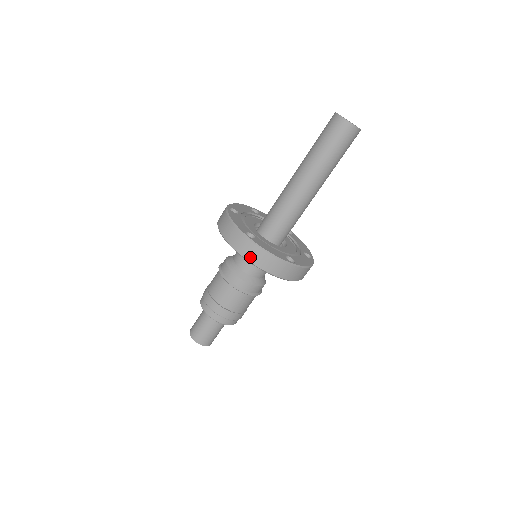
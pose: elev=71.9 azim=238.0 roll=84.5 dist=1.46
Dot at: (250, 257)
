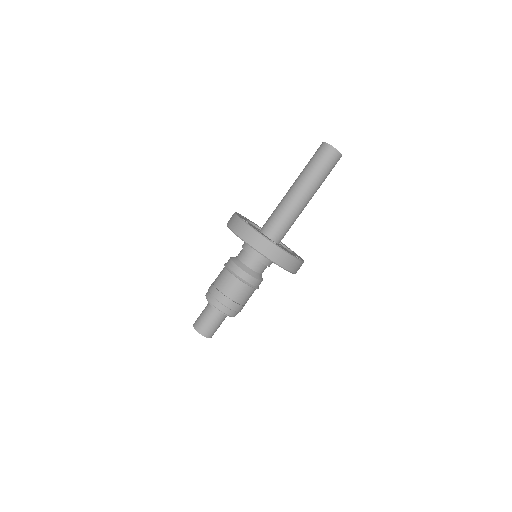
Dot at: (278, 260)
